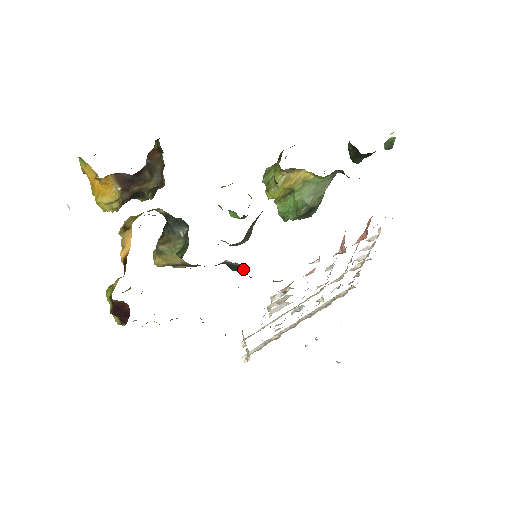
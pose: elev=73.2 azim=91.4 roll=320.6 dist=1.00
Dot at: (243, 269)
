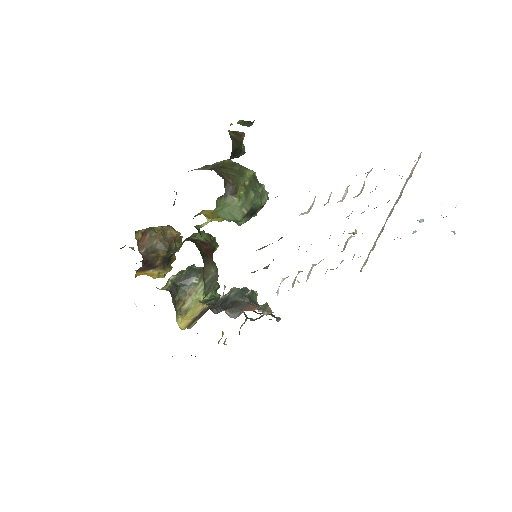
Dot at: (233, 297)
